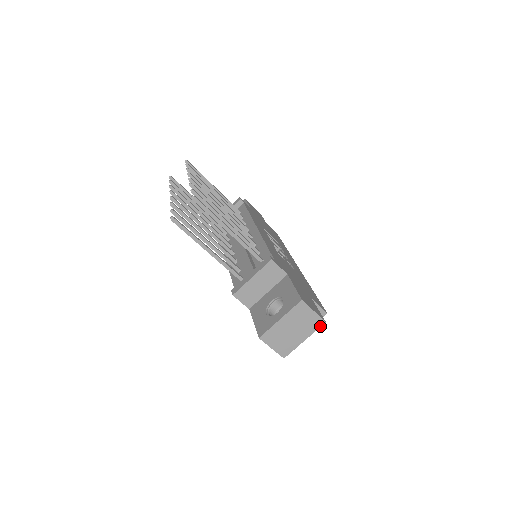
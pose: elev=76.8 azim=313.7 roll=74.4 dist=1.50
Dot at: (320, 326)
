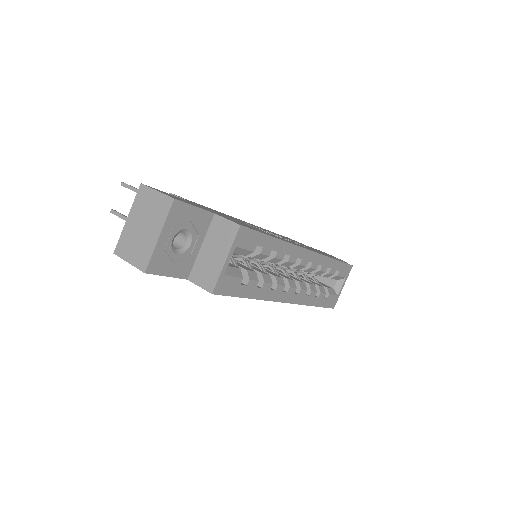
Dot at: (170, 208)
